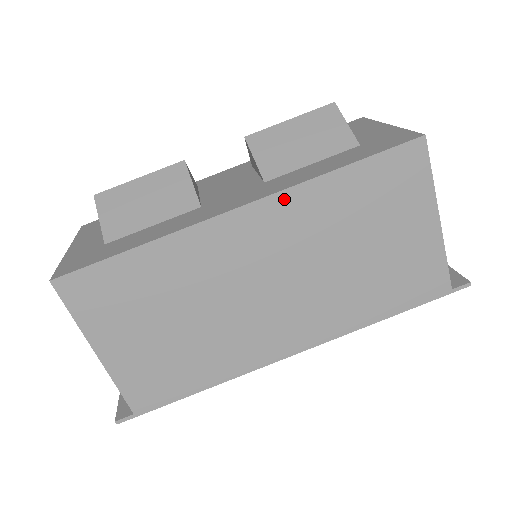
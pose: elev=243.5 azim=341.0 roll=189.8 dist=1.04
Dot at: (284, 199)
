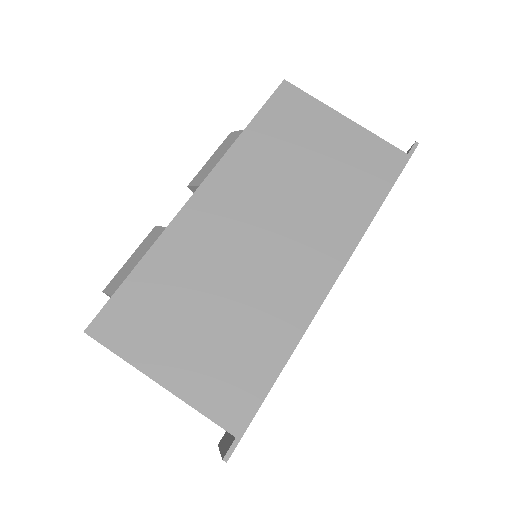
Dot at: (224, 166)
